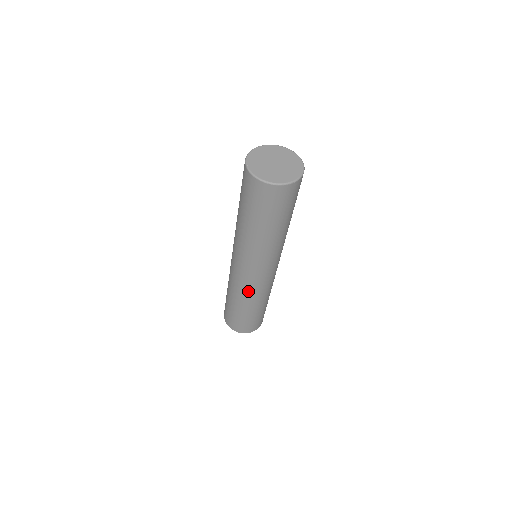
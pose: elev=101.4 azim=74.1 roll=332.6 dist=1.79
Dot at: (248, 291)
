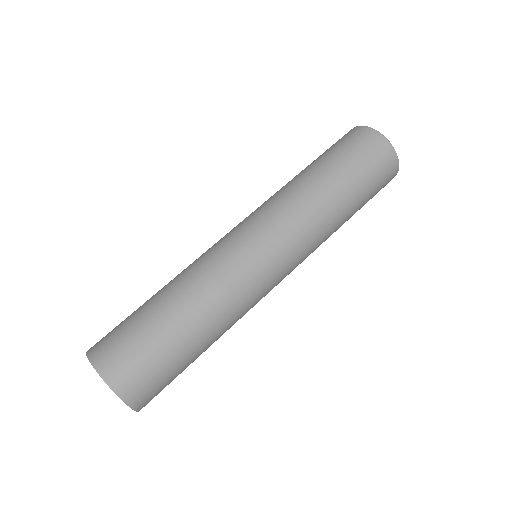
Dot at: (213, 264)
